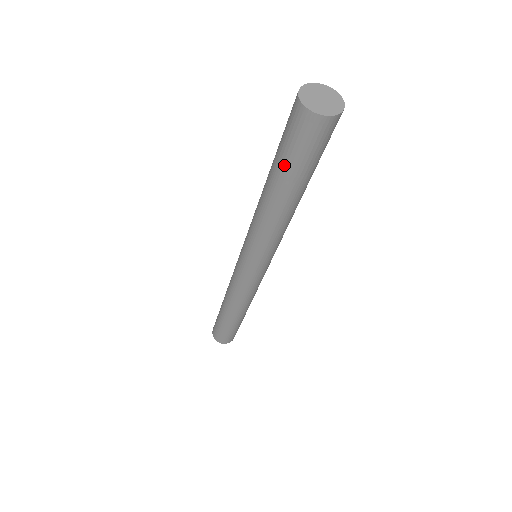
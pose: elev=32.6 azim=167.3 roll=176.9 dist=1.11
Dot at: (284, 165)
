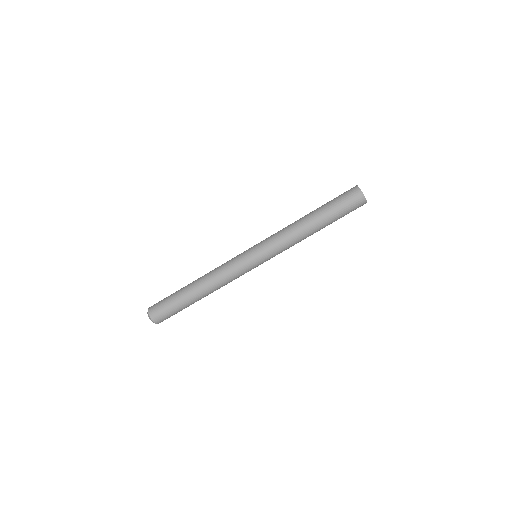
Dot at: (328, 203)
